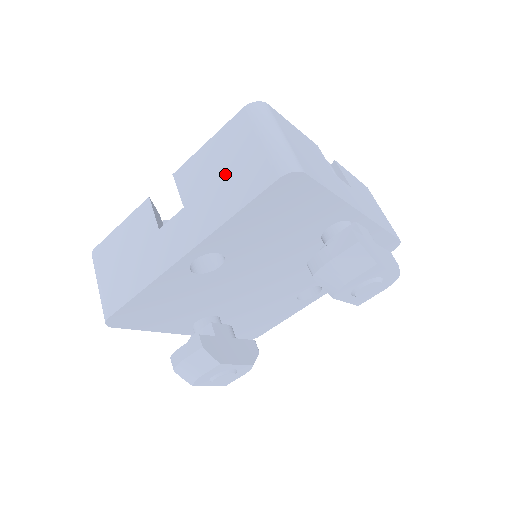
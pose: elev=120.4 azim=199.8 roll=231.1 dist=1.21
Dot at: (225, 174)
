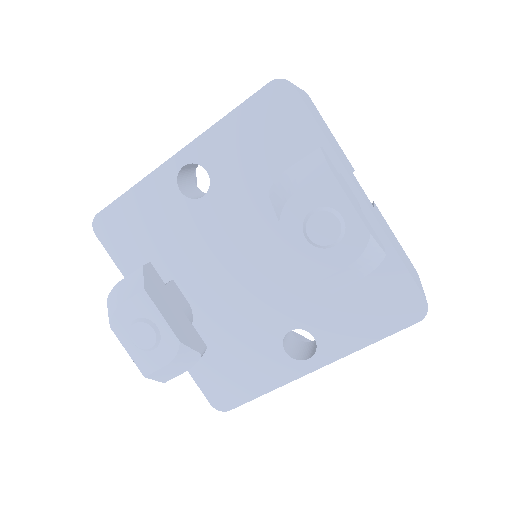
Dot at: occluded
